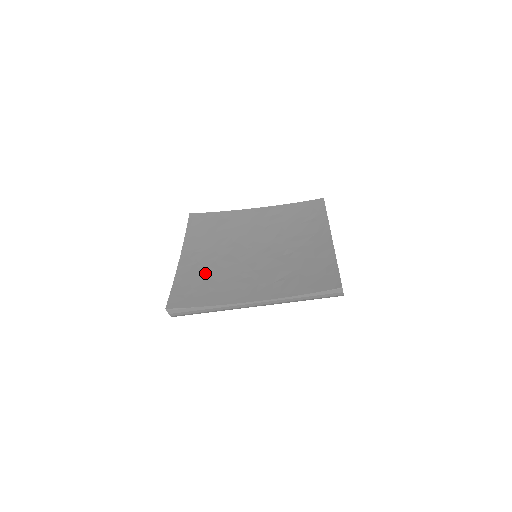
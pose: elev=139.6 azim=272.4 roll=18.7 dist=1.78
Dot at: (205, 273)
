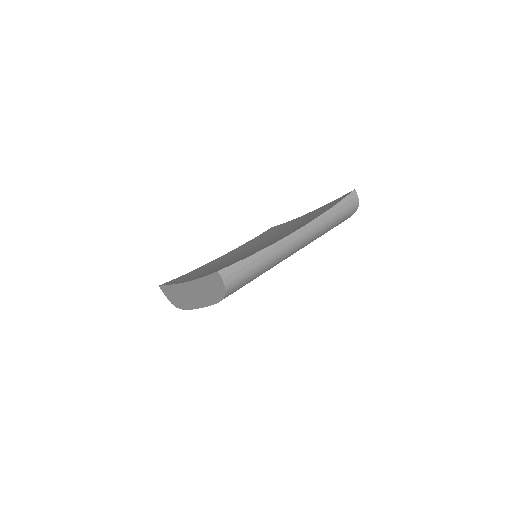
Dot at: (225, 265)
